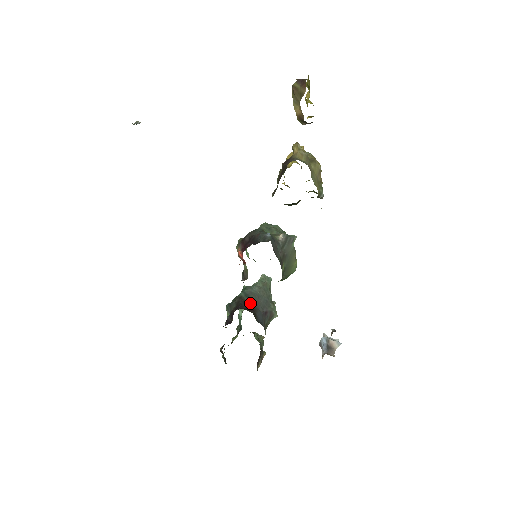
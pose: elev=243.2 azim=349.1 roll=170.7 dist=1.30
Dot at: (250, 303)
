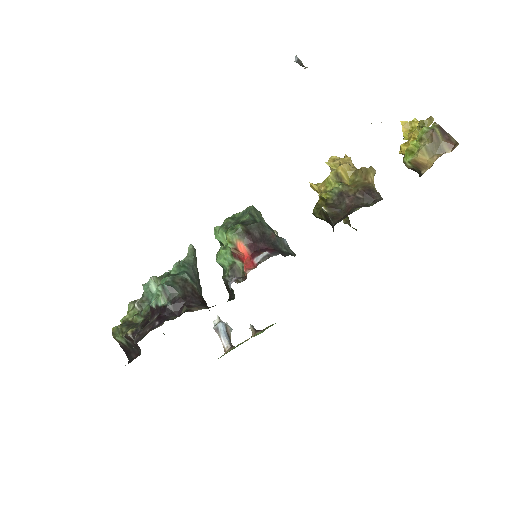
Dot at: (200, 292)
